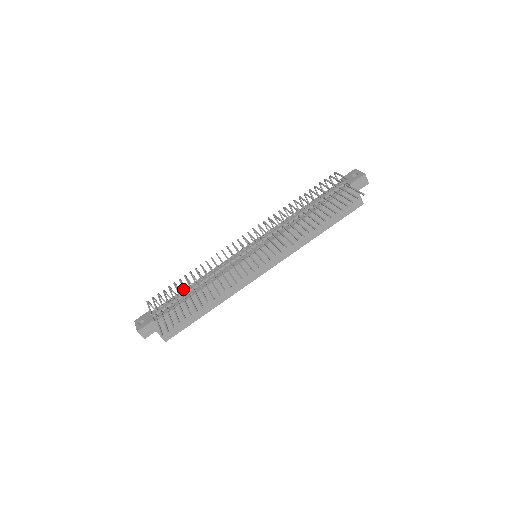
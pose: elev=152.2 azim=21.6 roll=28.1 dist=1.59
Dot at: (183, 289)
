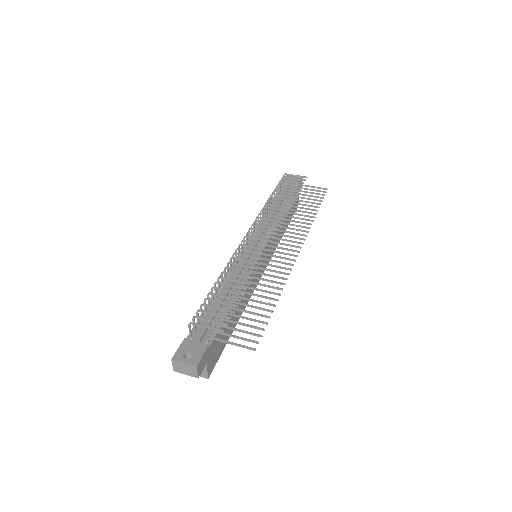
Dot at: (239, 293)
